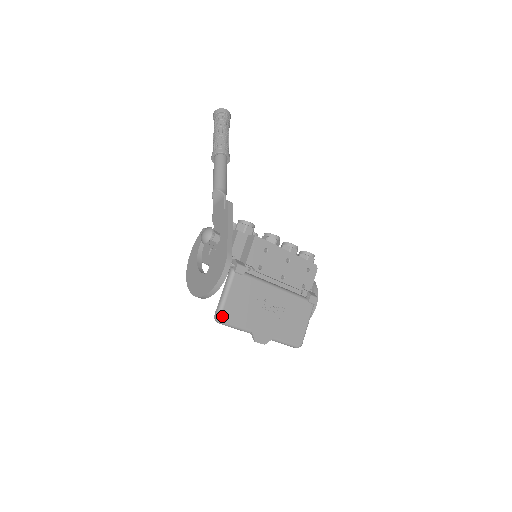
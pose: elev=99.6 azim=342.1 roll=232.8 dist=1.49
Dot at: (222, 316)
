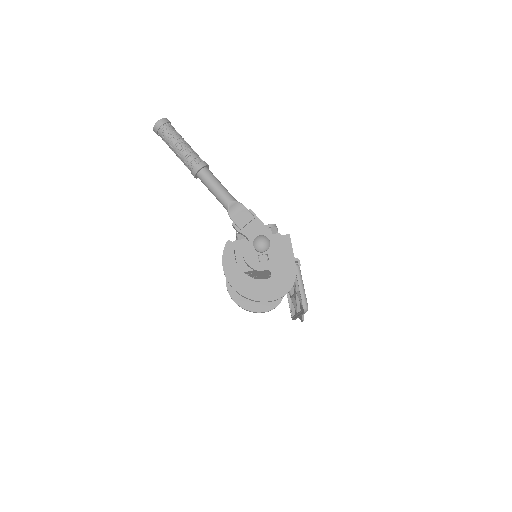
Dot at: (307, 305)
